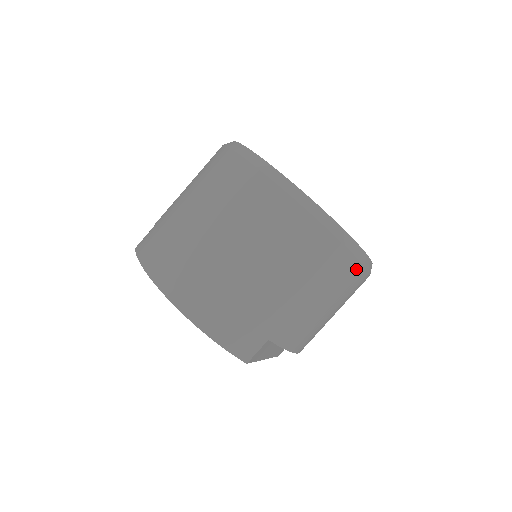
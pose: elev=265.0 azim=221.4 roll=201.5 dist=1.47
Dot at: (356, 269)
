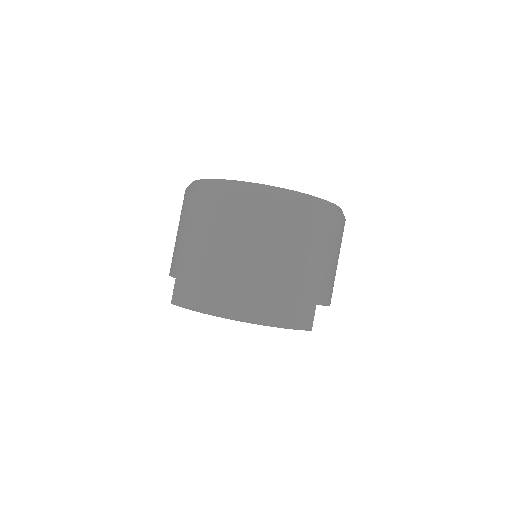
Dot at: (341, 222)
